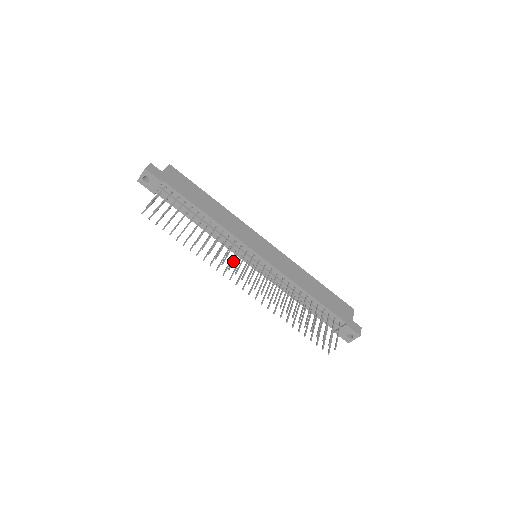
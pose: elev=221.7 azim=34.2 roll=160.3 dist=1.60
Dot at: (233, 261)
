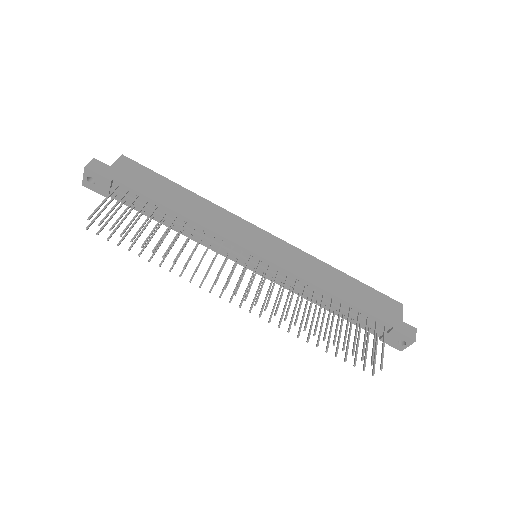
Dot at: (220, 271)
